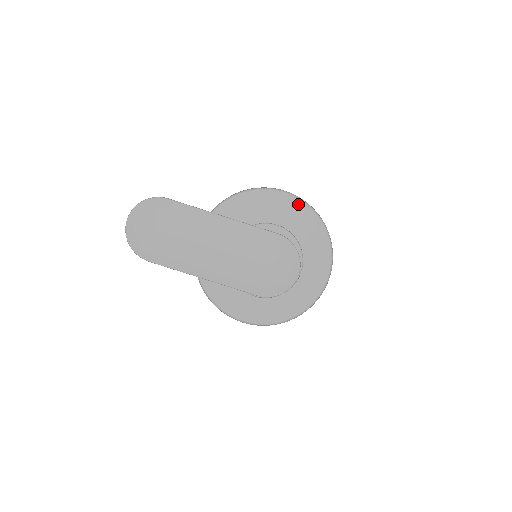
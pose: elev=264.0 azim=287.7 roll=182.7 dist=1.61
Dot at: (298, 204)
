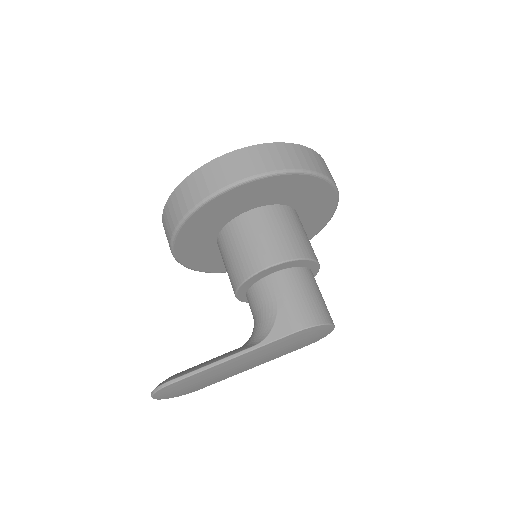
Dot at: (255, 184)
